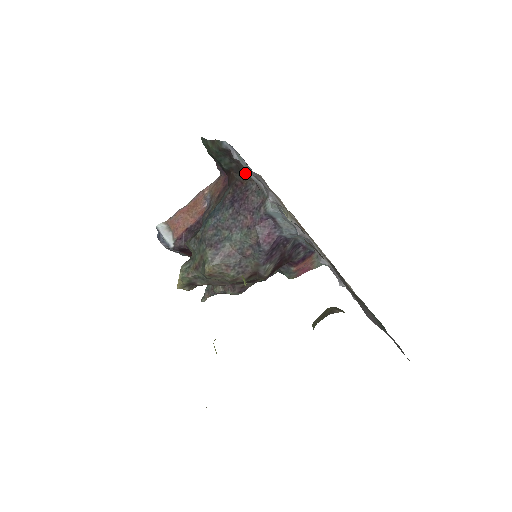
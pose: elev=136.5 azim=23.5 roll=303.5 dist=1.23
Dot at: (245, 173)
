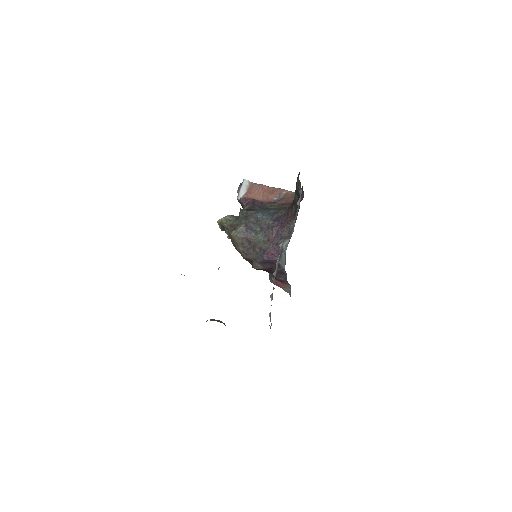
Dot at: (297, 214)
